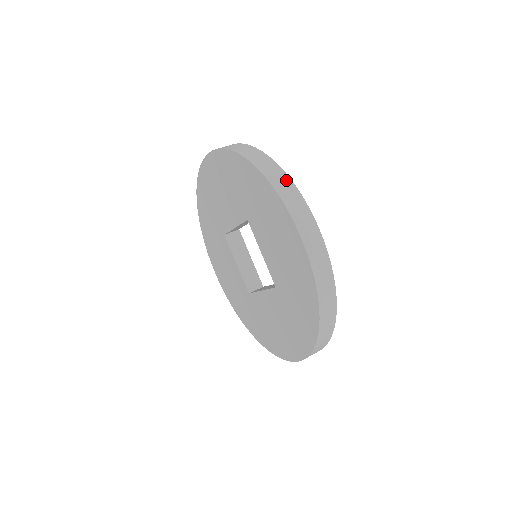
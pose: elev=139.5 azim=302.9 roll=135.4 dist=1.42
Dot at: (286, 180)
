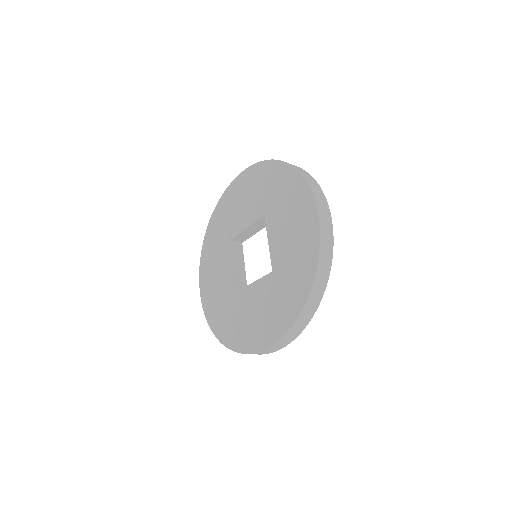
Dot at: occluded
